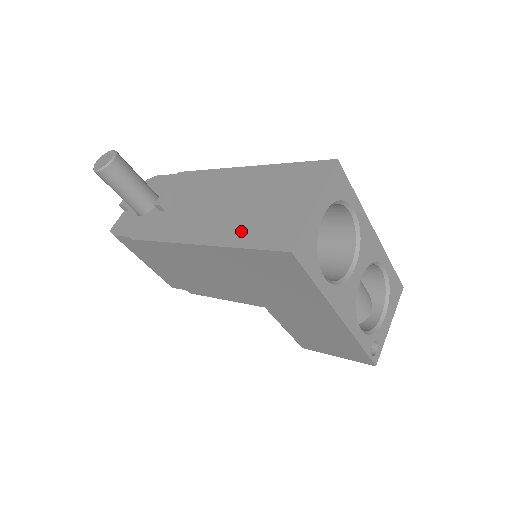
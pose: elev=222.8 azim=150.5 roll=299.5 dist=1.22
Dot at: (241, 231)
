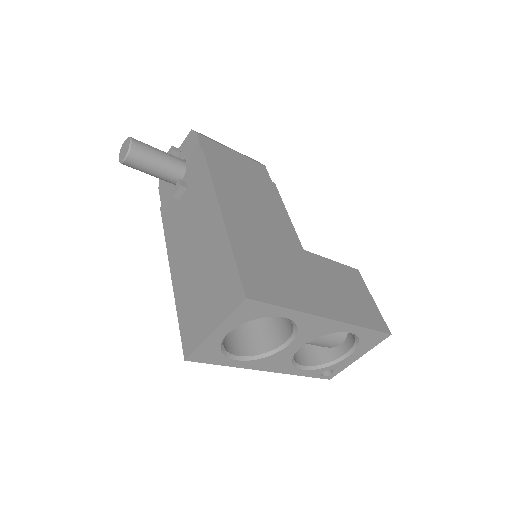
Dot at: (184, 296)
